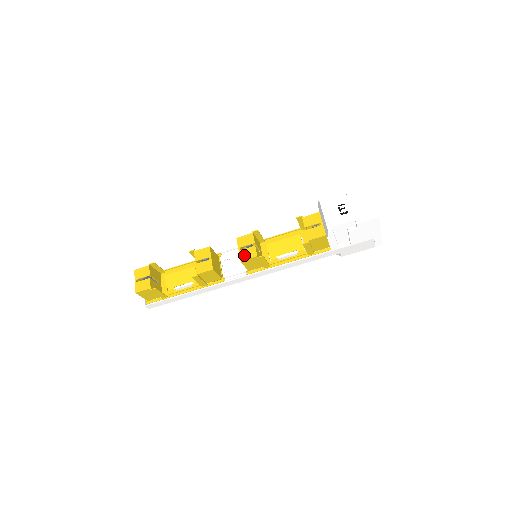
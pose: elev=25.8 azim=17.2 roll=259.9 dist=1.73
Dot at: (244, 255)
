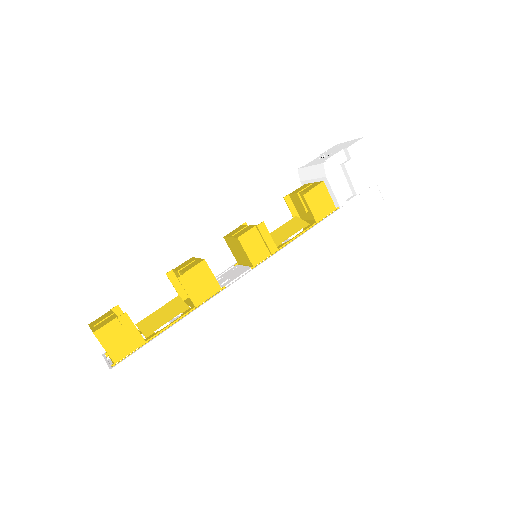
Dot at: (239, 234)
